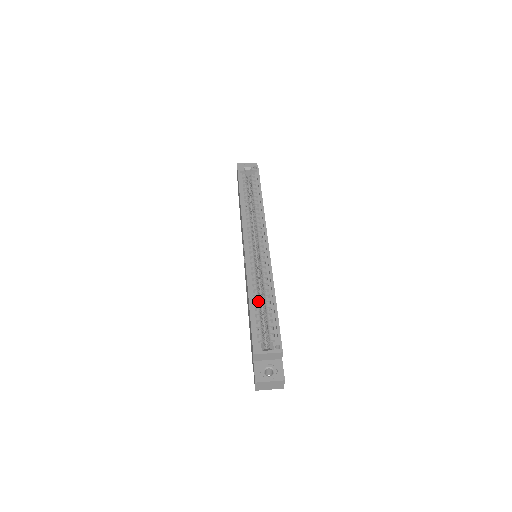
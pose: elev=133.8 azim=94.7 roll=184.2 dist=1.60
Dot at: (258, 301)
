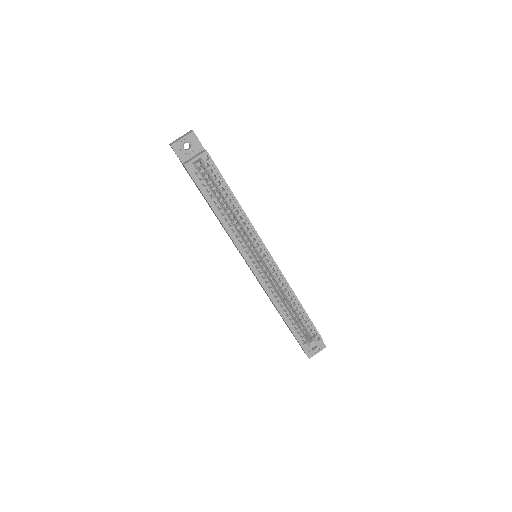
Dot at: (288, 312)
